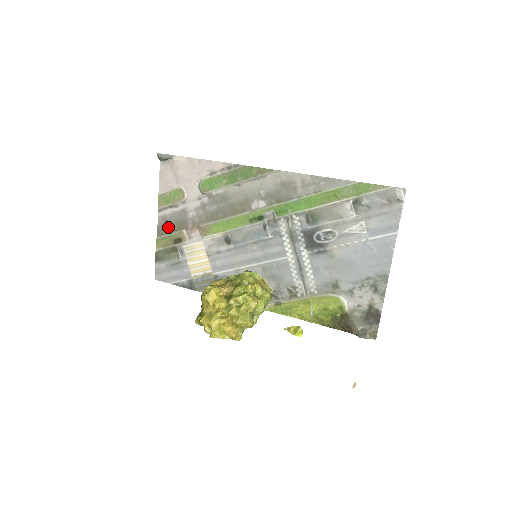
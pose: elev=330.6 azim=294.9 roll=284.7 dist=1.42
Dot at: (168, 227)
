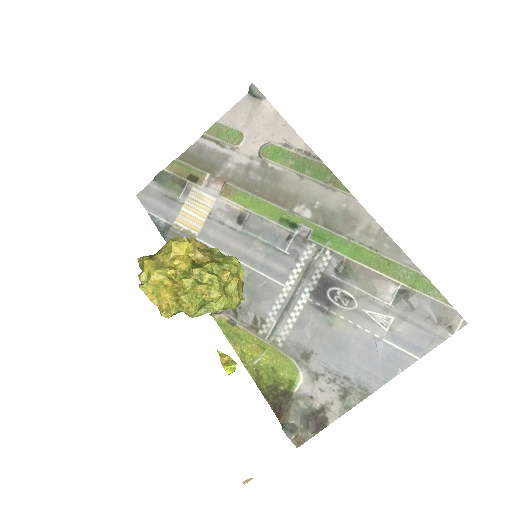
Dot at: (196, 158)
